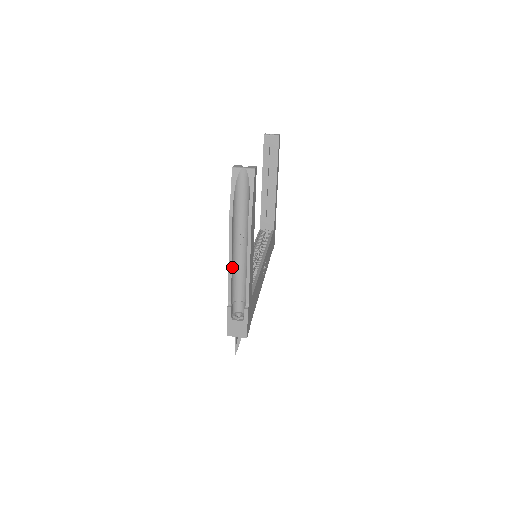
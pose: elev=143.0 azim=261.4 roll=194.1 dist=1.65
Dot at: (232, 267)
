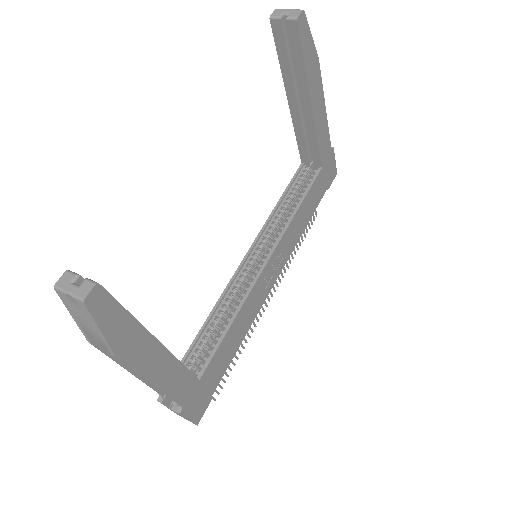
Dot at: occluded
